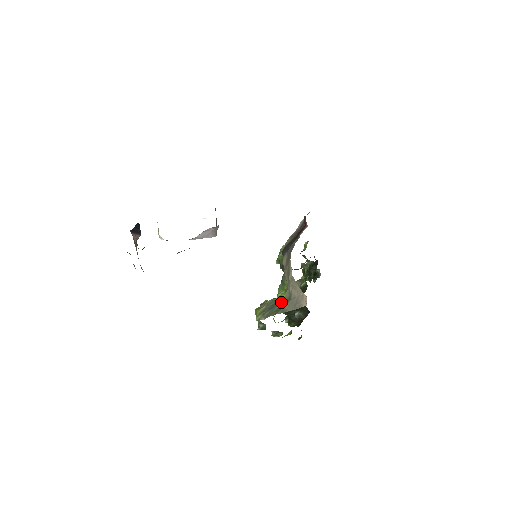
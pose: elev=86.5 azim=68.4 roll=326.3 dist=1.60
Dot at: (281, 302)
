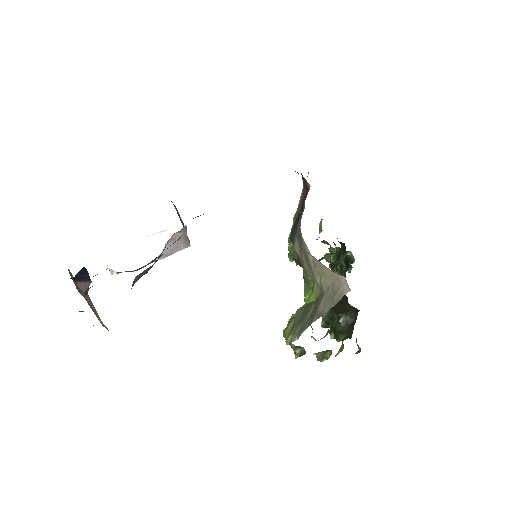
Dot at: (312, 305)
